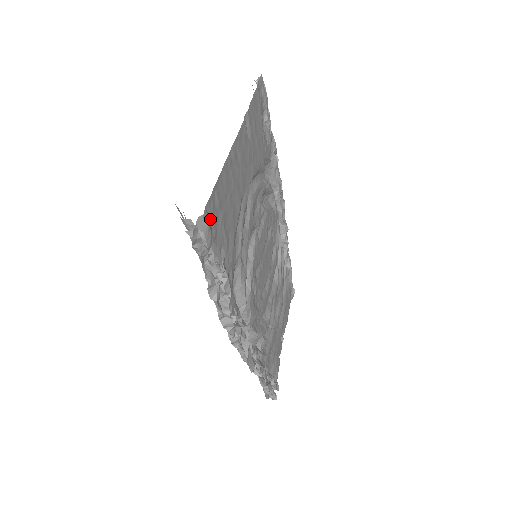
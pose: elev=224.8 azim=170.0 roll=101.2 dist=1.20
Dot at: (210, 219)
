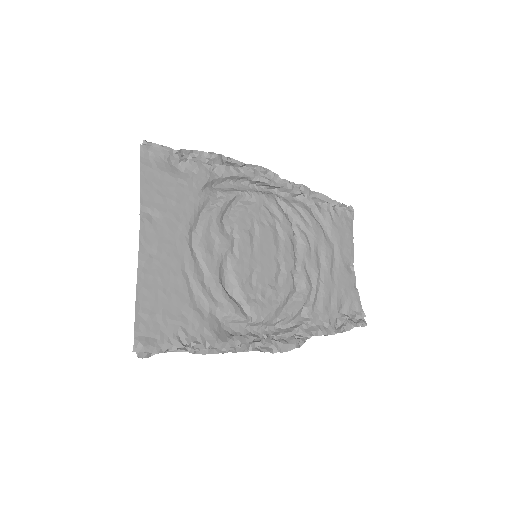
Dot at: (146, 336)
